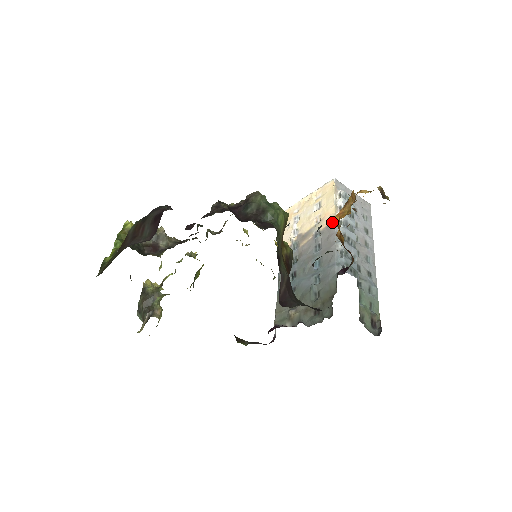
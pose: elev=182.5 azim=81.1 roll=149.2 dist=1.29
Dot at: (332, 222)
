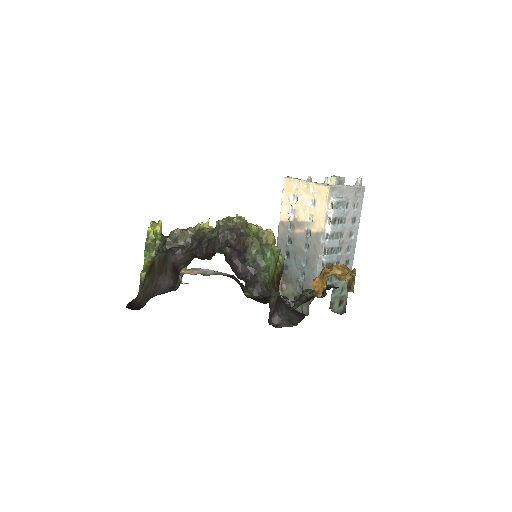
Dot at: (320, 234)
